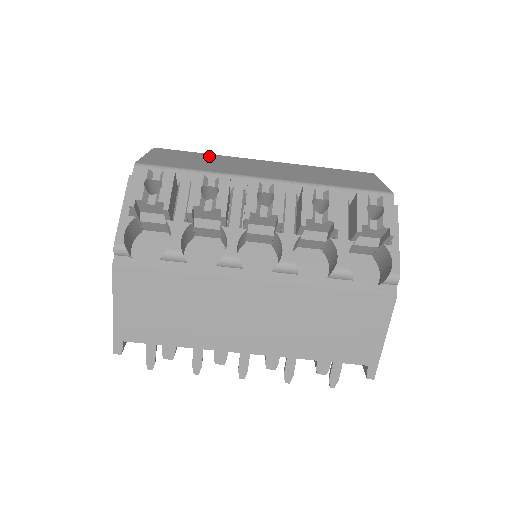
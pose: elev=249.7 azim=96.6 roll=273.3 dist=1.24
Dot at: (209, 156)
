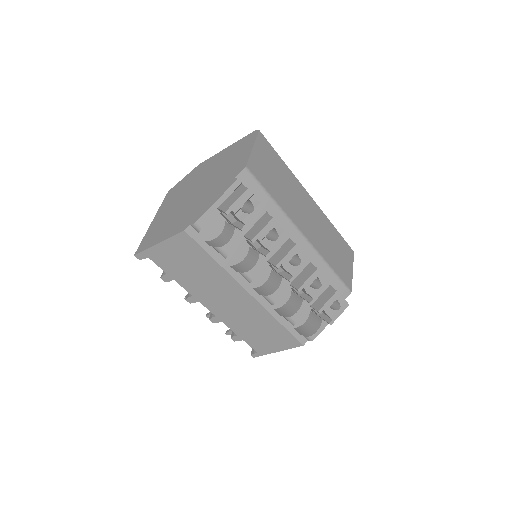
Dot at: (286, 171)
